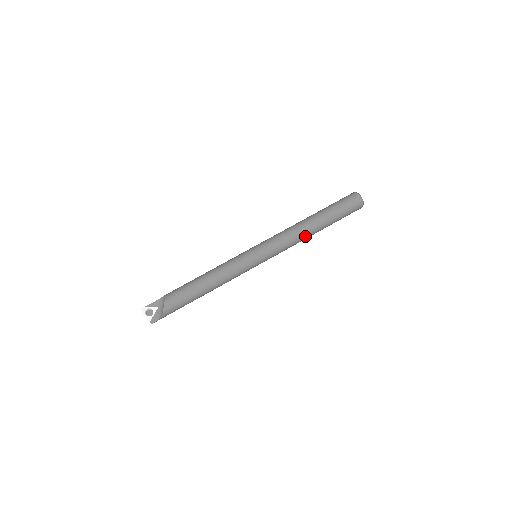
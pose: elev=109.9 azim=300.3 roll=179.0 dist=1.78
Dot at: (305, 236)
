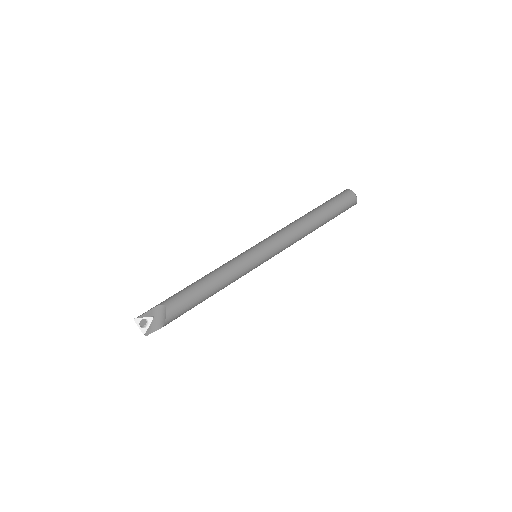
Dot at: occluded
